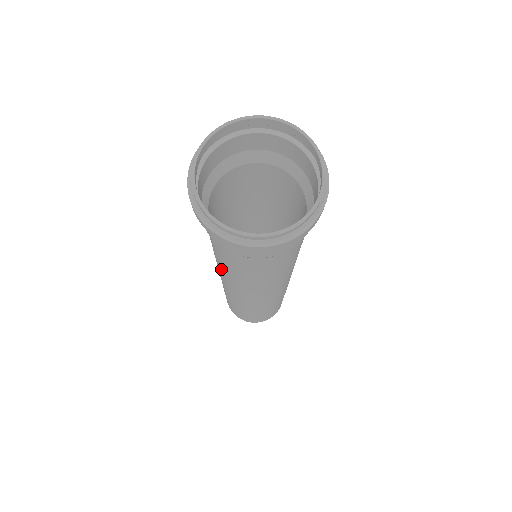
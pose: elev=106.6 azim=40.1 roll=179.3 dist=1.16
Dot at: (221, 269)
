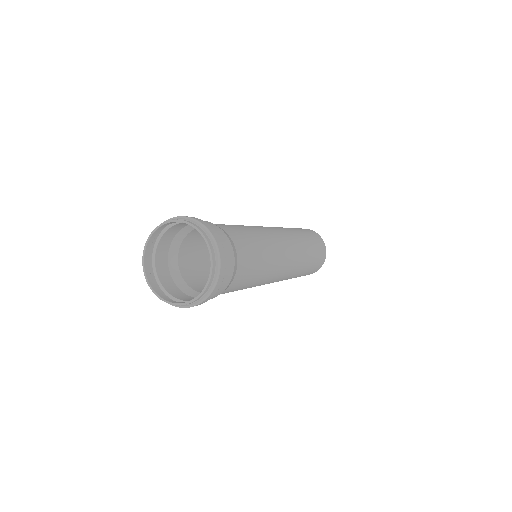
Dot at: occluded
